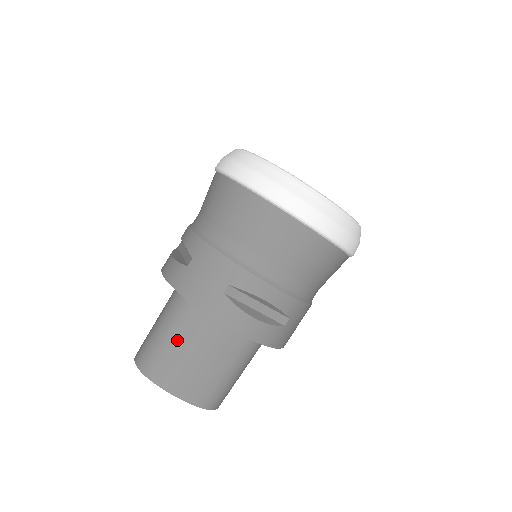
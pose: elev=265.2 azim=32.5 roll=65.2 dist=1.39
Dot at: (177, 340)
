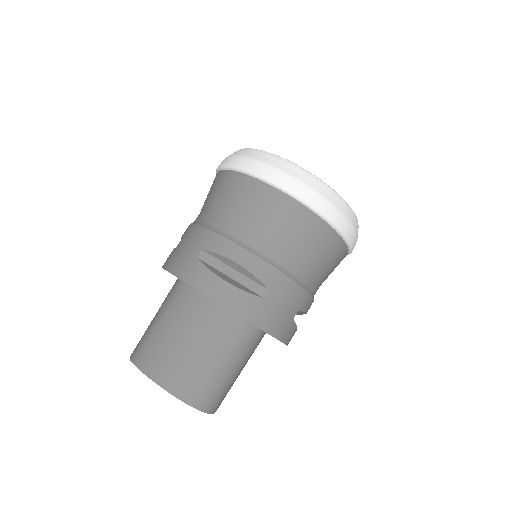
Dot at: (163, 322)
